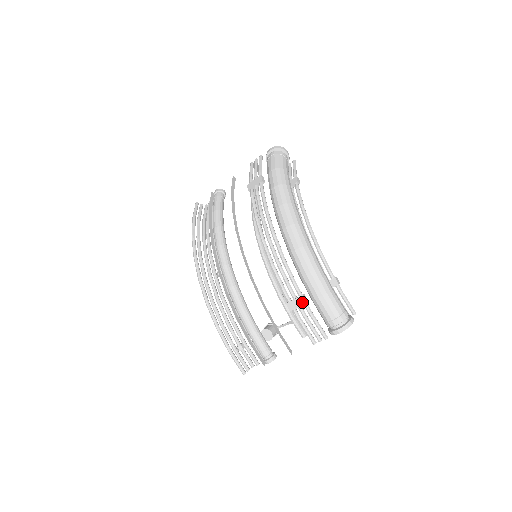
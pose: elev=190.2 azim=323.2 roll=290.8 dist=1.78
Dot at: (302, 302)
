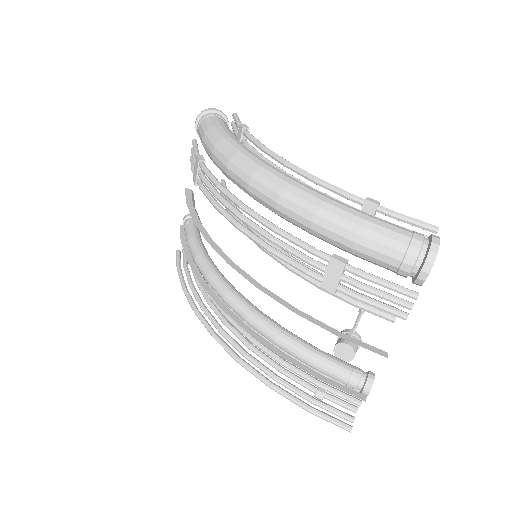
Dot at: (338, 267)
